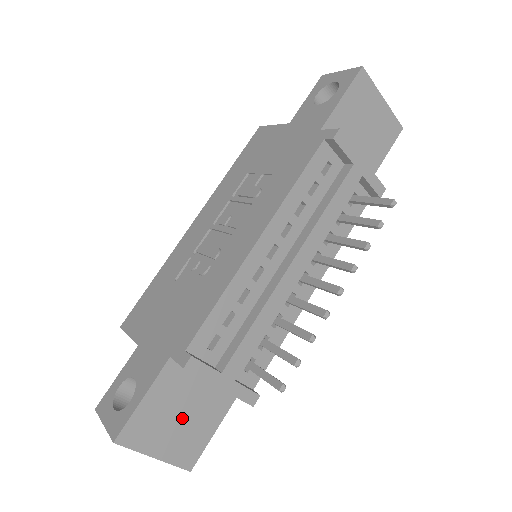
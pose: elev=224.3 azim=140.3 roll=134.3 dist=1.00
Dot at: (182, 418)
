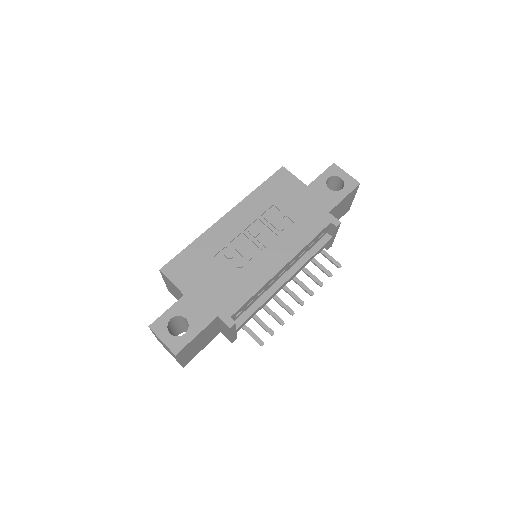
Dot at: (199, 344)
